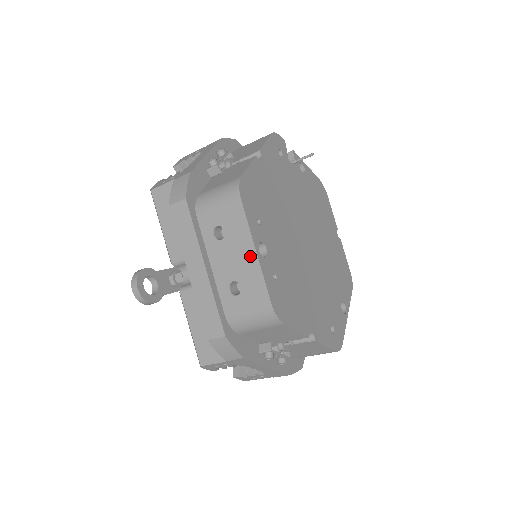
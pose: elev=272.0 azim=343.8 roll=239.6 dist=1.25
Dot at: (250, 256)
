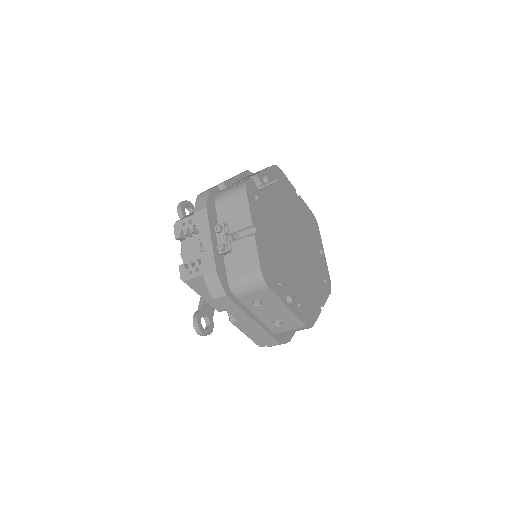
Dot at: (285, 310)
